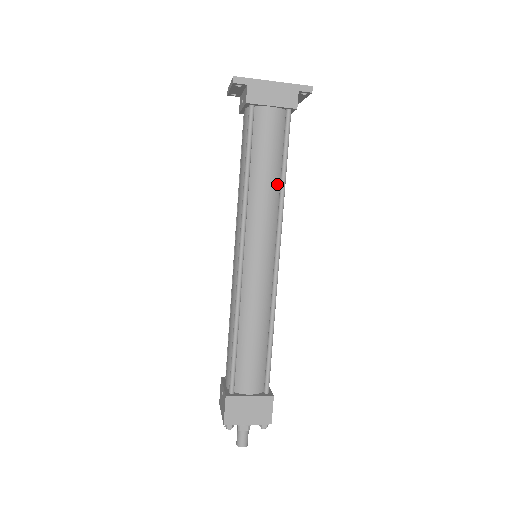
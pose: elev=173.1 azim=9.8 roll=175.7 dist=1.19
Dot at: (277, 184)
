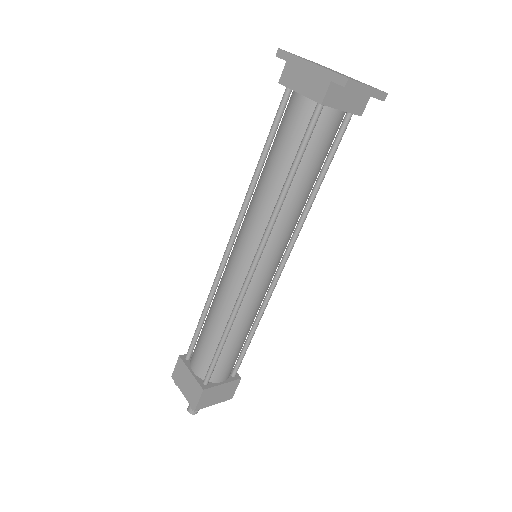
Dot at: (280, 188)
